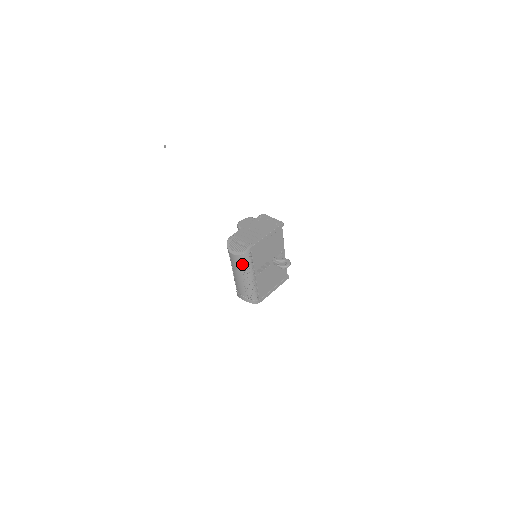
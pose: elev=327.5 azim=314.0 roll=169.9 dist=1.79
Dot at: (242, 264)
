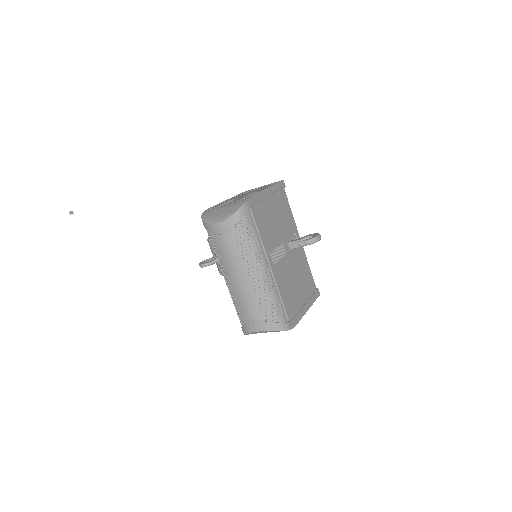
Dot at: (240, 239)
